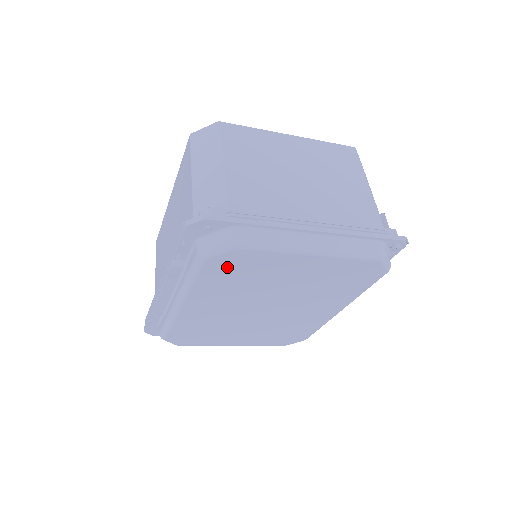
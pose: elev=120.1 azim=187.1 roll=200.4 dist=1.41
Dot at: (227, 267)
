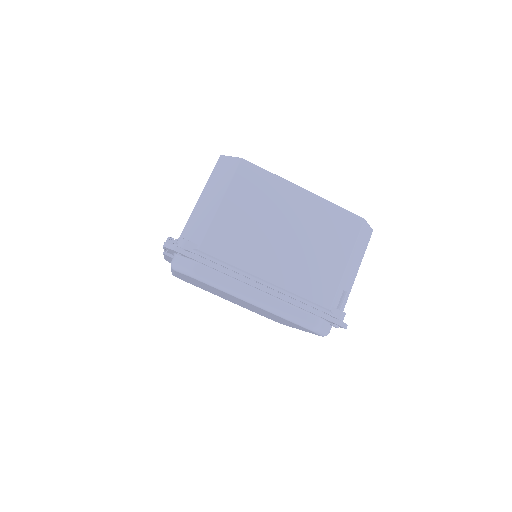
Dot at: (192, 279)
